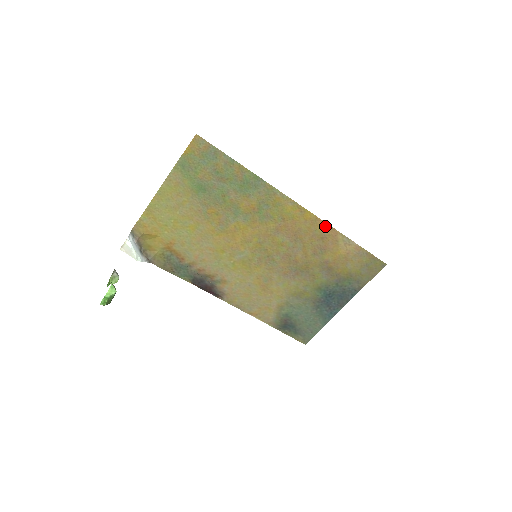
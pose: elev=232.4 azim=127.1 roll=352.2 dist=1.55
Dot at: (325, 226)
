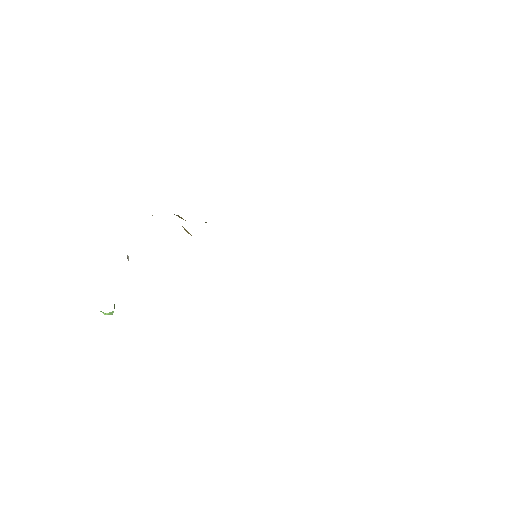
Dot at: occluded
